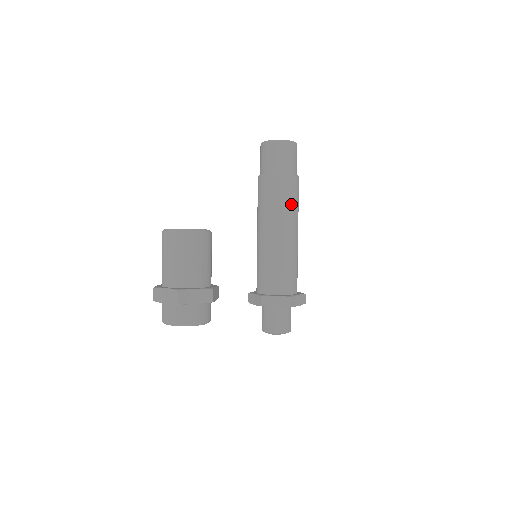
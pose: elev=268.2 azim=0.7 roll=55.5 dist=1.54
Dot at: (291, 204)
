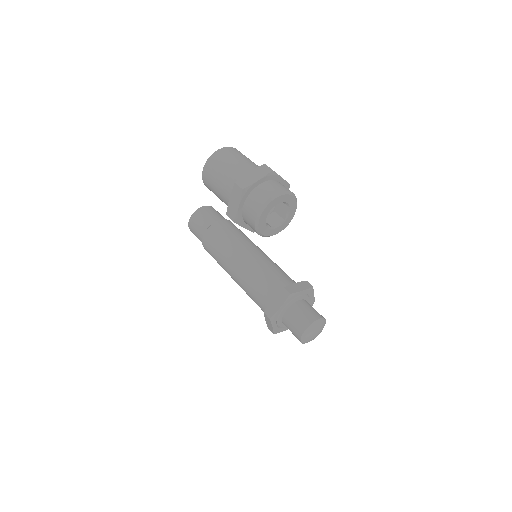
Dot at: (246, 236)
